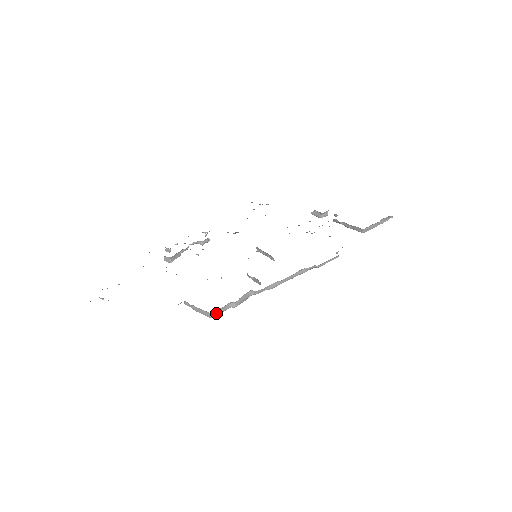
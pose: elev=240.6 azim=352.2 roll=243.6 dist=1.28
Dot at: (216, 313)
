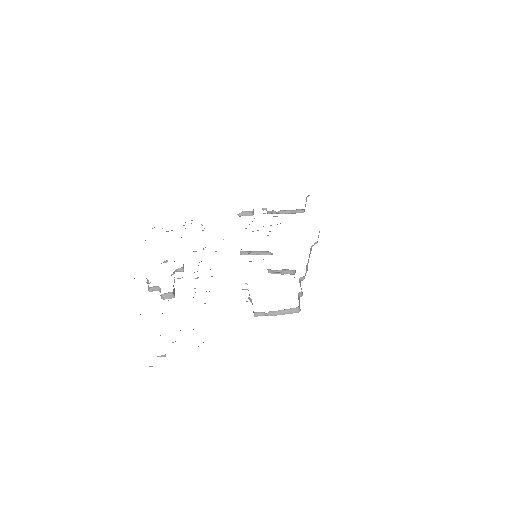
Dot at: (299, 306)
